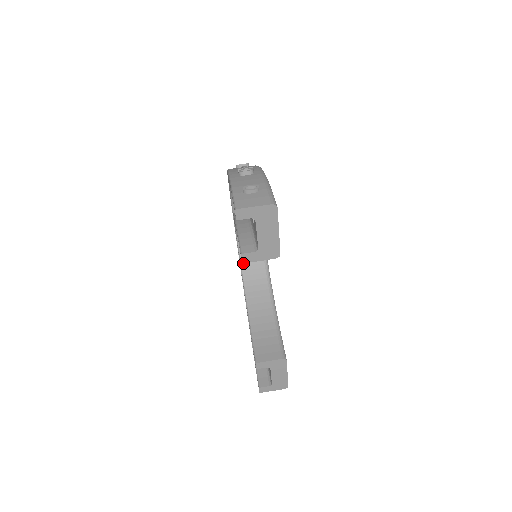
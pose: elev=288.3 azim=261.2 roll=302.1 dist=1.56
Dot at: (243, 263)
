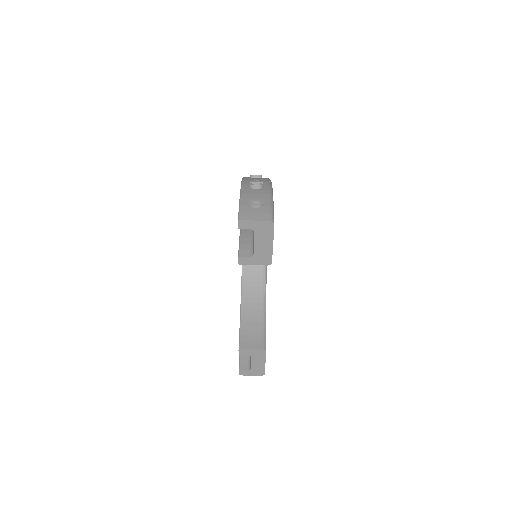
Dot at: occluded
